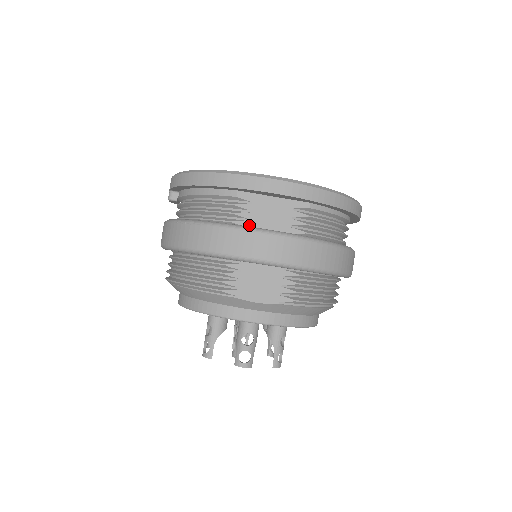
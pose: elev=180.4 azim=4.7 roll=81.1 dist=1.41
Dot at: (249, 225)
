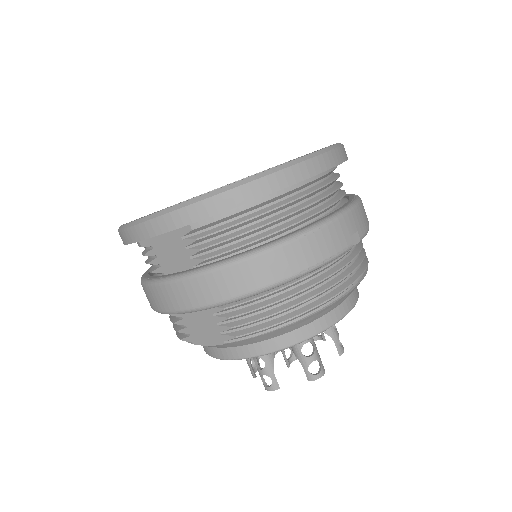
Dot at: (163, 270)
